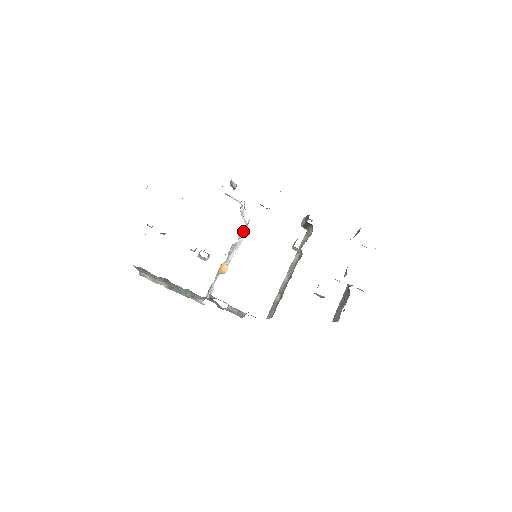
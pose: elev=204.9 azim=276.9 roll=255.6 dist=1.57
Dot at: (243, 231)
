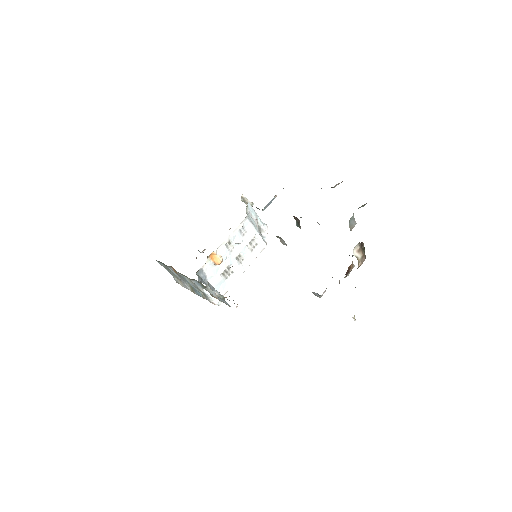
Dot at: (248, 235)
